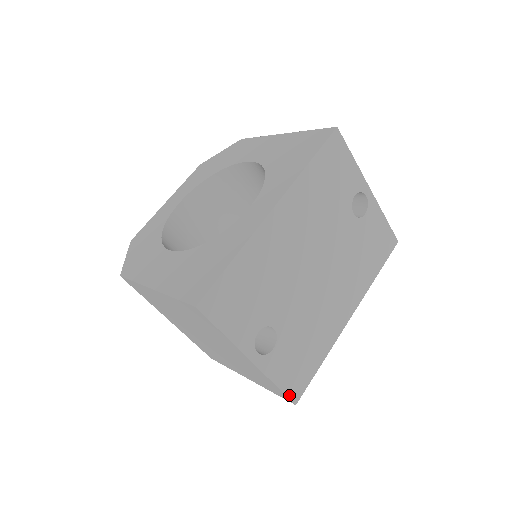
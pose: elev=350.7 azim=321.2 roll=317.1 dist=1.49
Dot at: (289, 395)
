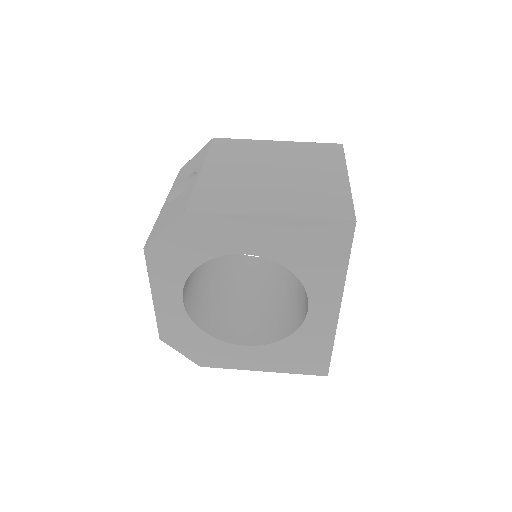
Dot at: occluded
